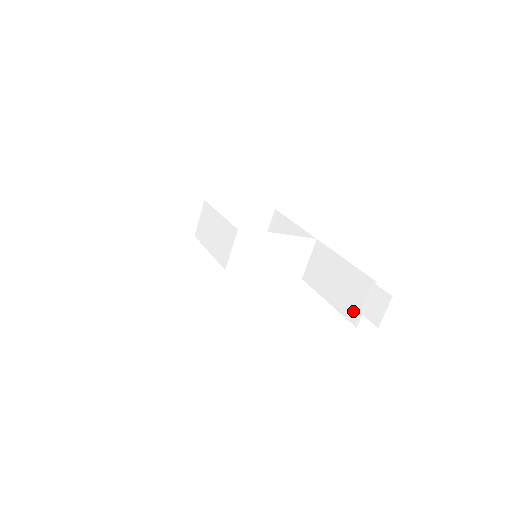
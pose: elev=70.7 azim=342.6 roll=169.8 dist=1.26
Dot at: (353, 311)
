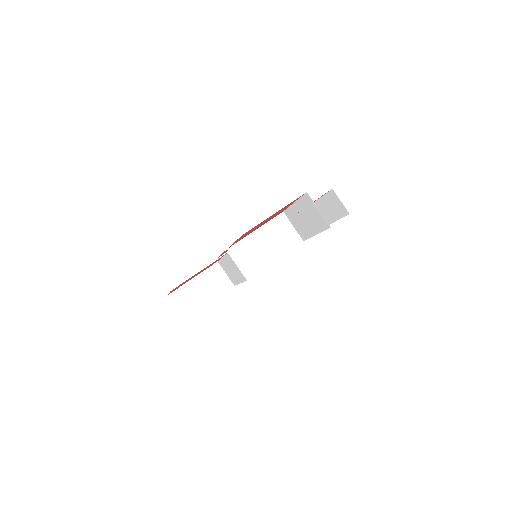
Dot at: (321, 222)
